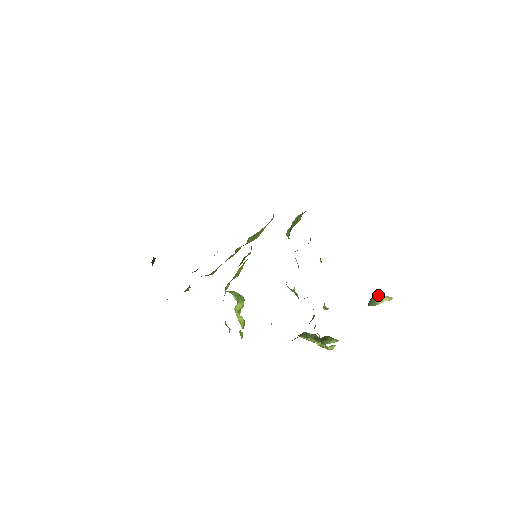
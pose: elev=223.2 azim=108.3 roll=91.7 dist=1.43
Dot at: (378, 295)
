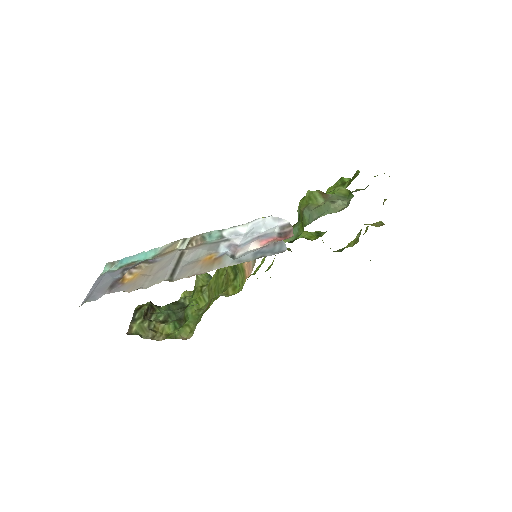
Dot at: occluded
